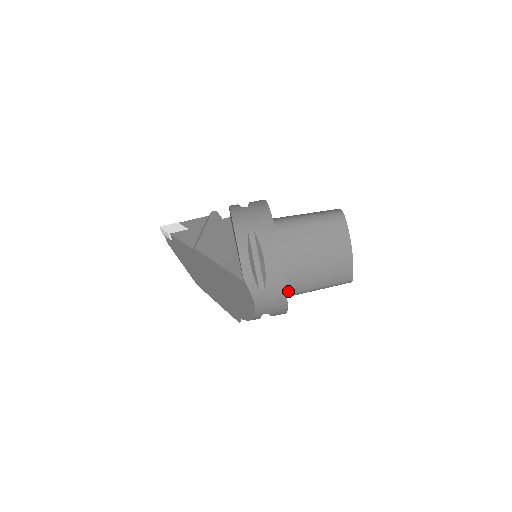
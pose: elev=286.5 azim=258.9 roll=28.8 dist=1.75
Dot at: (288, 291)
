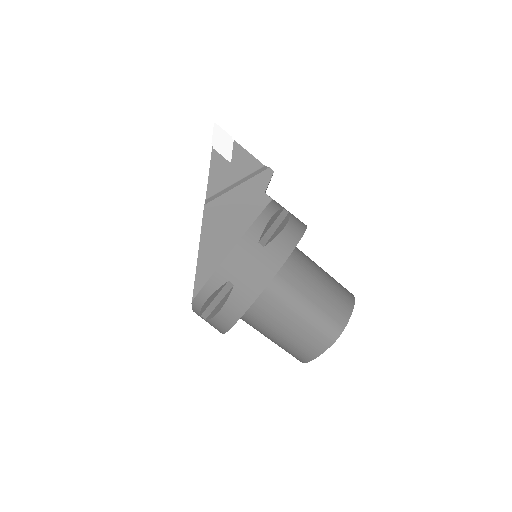
Dot at: occluded
